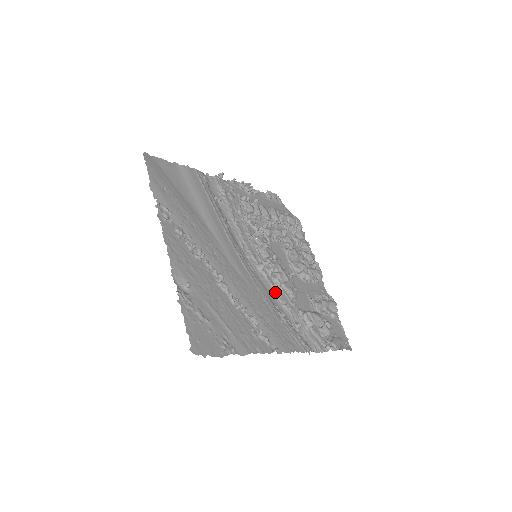
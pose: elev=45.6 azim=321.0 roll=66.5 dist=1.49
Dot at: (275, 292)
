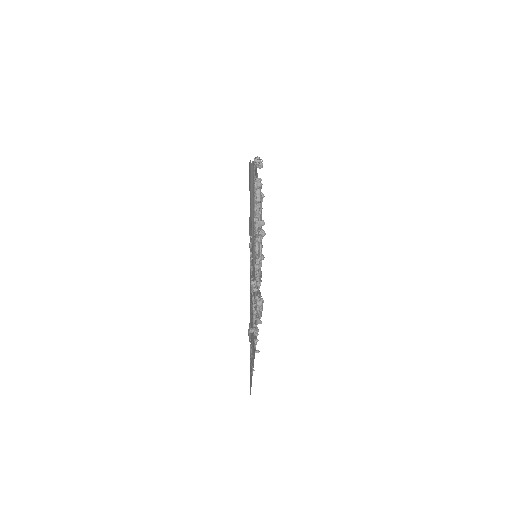
Dot at: occluded
